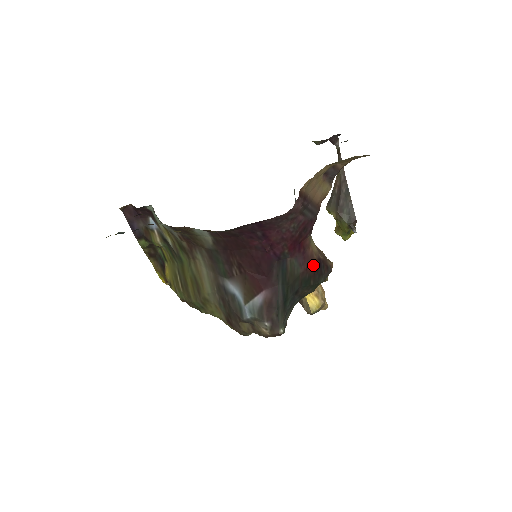
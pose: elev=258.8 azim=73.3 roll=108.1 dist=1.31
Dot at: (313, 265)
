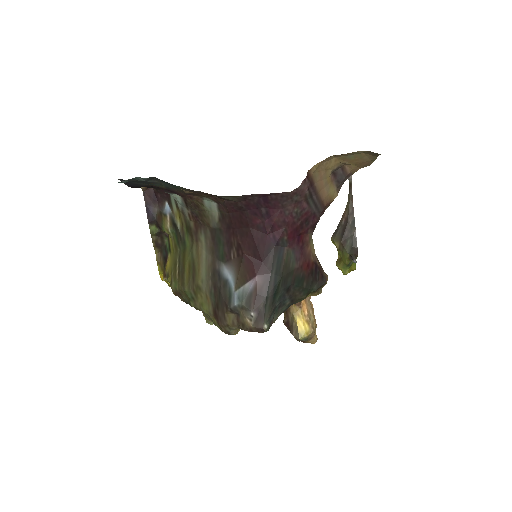
Dot at: (309, 266)
